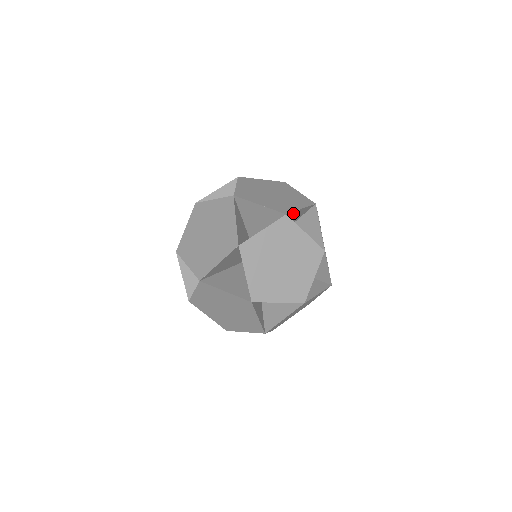
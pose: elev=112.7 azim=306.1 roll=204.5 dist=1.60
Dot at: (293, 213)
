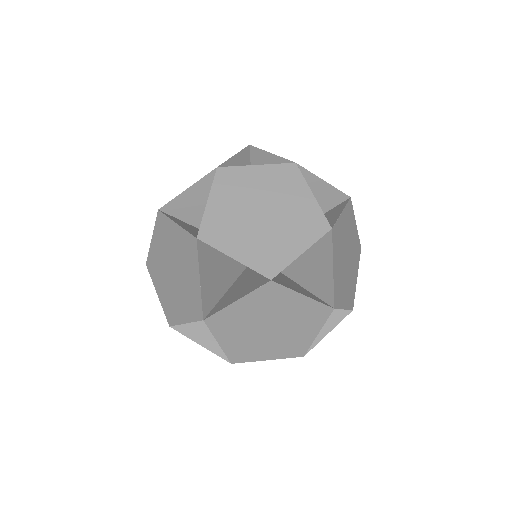
Dot at: (288, 263)
